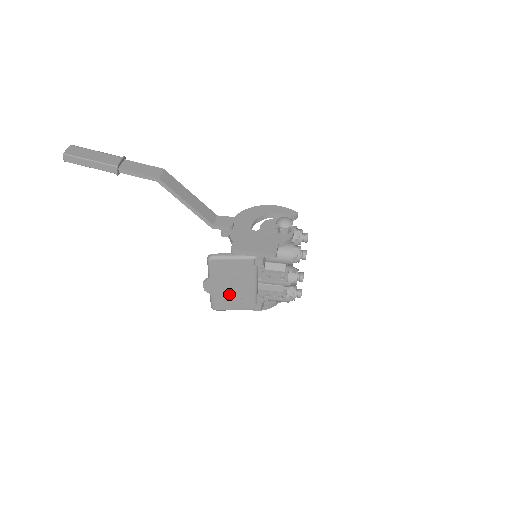
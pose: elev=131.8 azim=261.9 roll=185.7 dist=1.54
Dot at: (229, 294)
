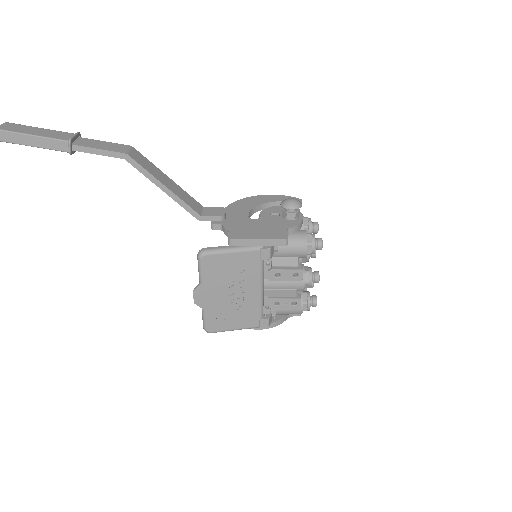
Dot at: (227, 306)
